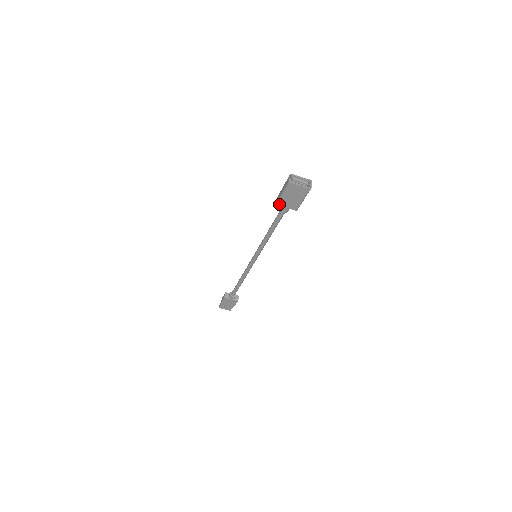
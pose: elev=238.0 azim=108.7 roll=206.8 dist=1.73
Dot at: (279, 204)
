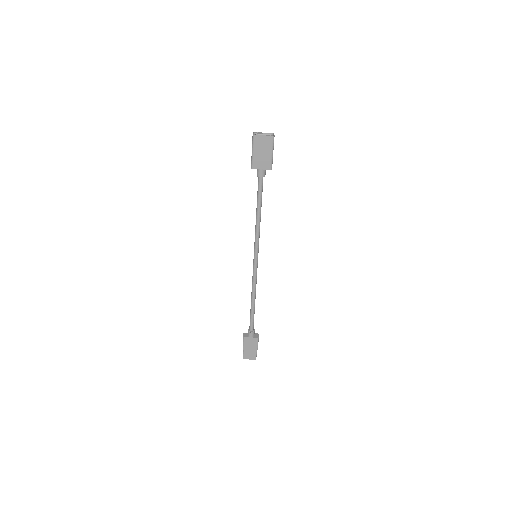
Dot at: (253, 167)
